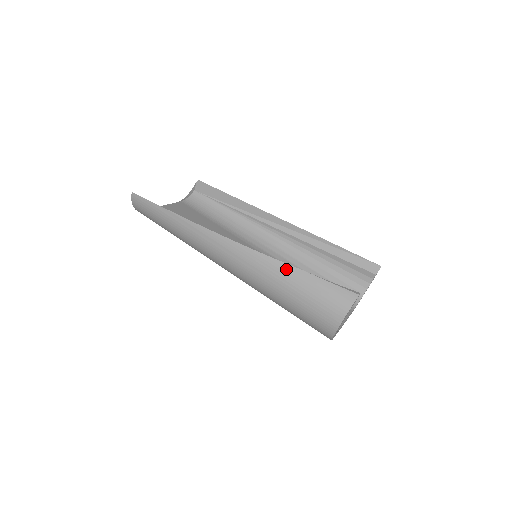
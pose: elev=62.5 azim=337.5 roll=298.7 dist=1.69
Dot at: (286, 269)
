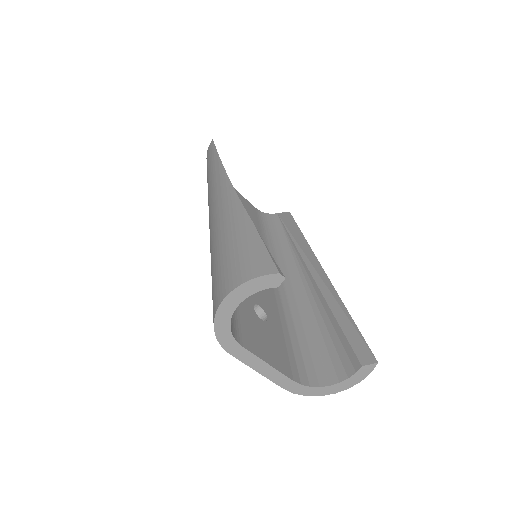
Dot at: (242, 218)
